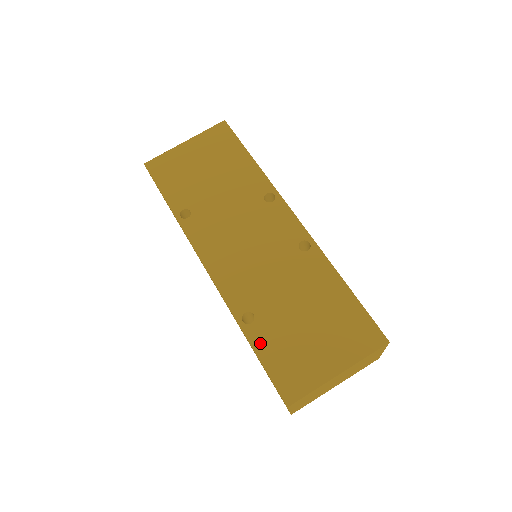
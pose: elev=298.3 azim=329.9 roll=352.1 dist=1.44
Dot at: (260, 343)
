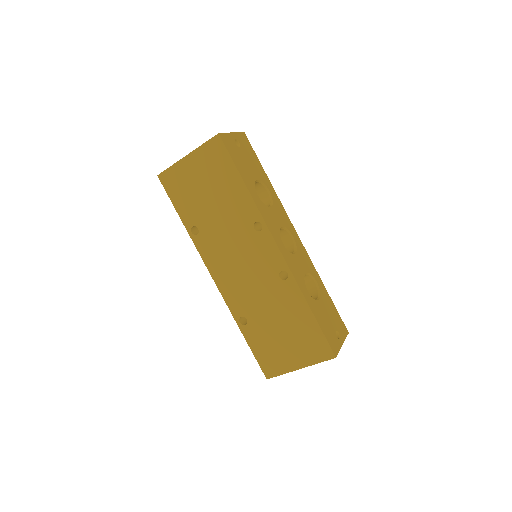
Dot at: (251, 339)
